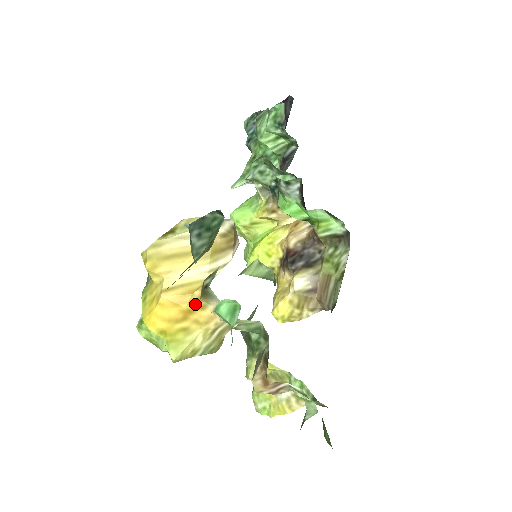
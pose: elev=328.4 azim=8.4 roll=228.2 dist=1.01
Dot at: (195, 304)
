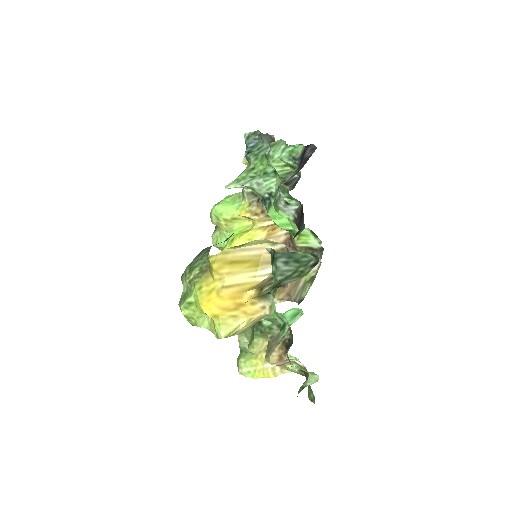
Dot at: (248, 300)
